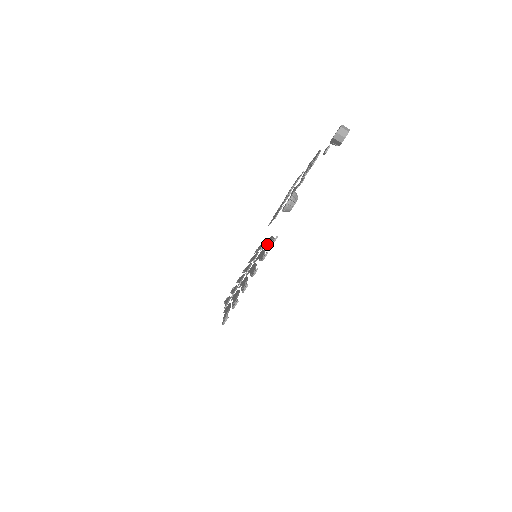
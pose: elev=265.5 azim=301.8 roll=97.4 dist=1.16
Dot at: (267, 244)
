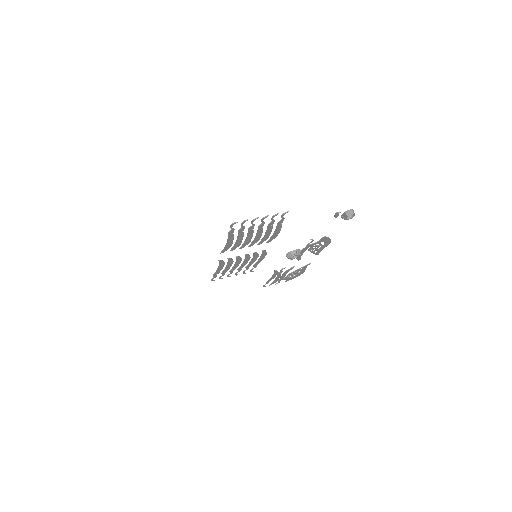
Dot at: (276, 228)
